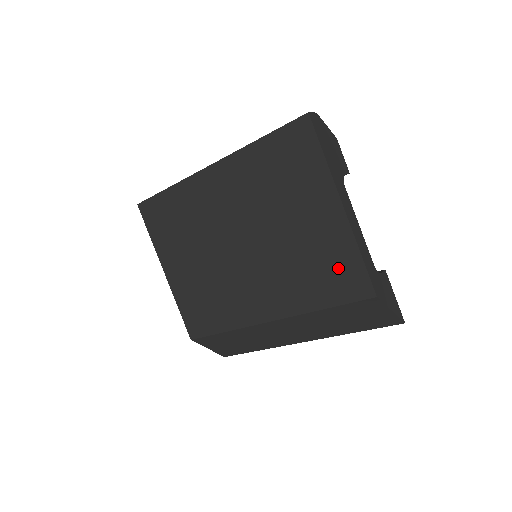
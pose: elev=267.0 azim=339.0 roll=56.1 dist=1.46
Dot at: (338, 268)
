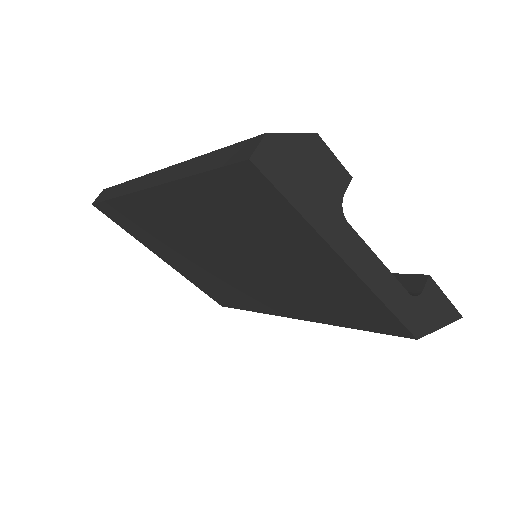
Dot at: (360, 309)
